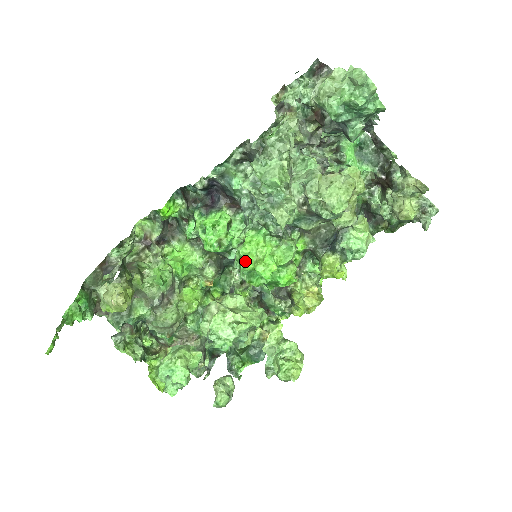
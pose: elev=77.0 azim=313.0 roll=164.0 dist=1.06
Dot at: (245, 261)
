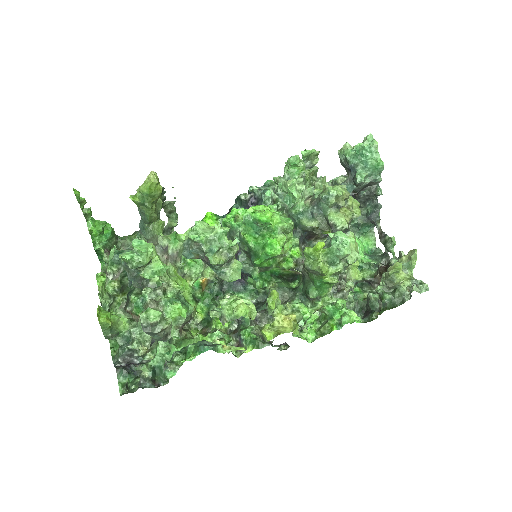
Dot at: (250, 209)
